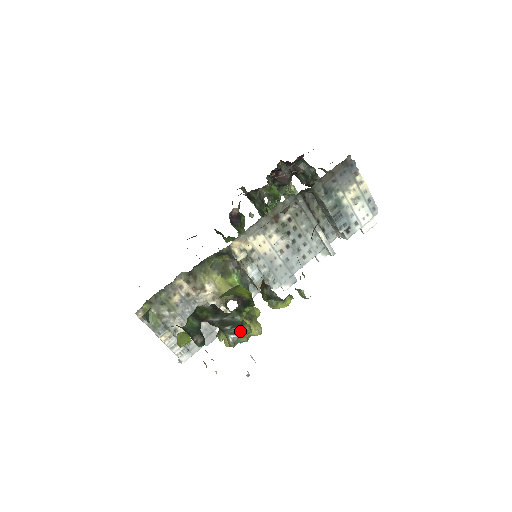
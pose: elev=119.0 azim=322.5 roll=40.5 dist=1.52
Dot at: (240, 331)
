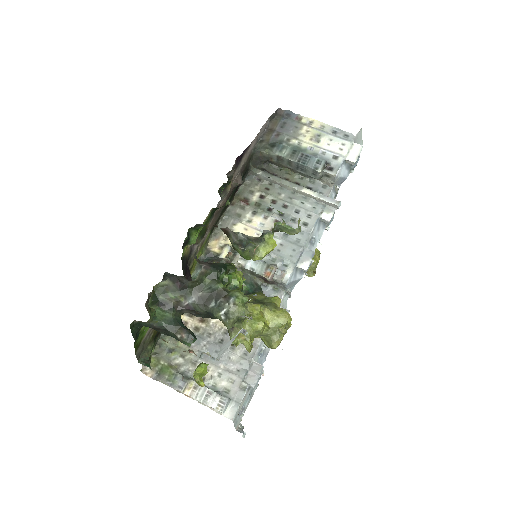
Dot at: (228, 300)
